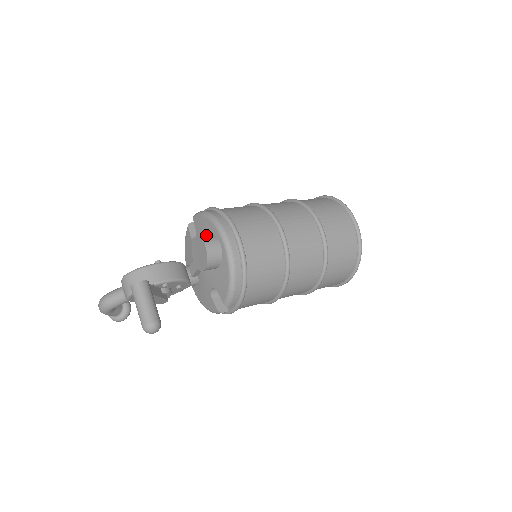
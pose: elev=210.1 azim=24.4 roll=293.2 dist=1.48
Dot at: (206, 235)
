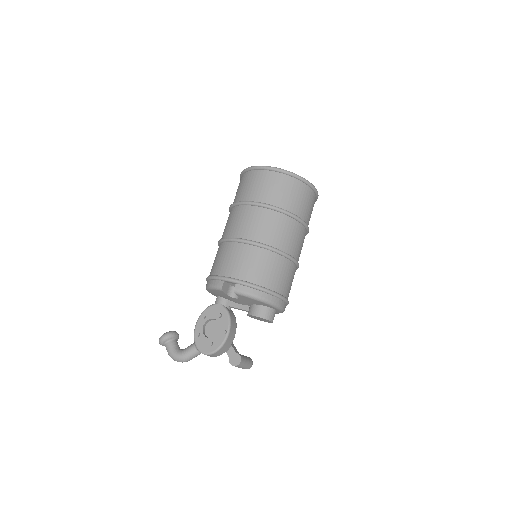
Dot at: (266, 313)
